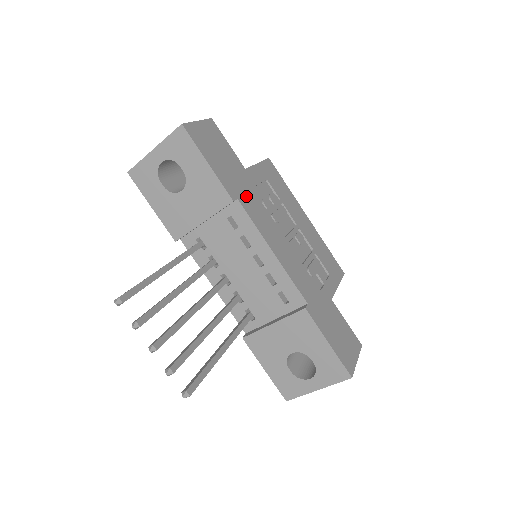
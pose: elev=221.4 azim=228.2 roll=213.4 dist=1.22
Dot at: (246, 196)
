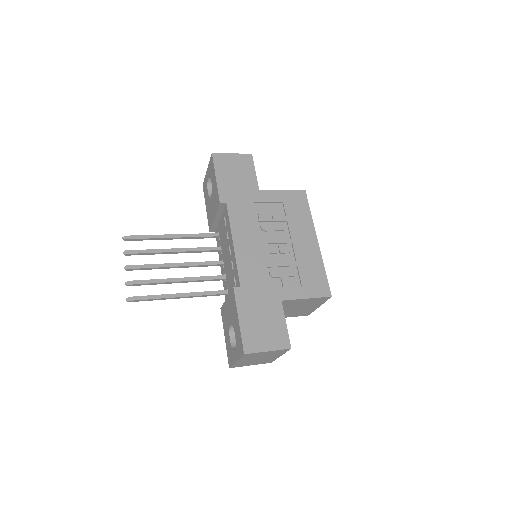
Dot at: (239, 205)
